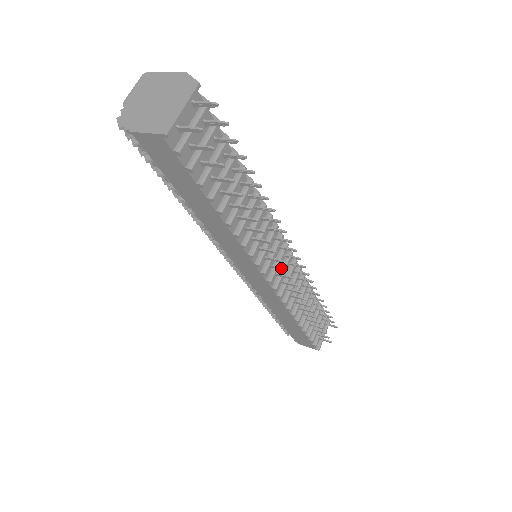
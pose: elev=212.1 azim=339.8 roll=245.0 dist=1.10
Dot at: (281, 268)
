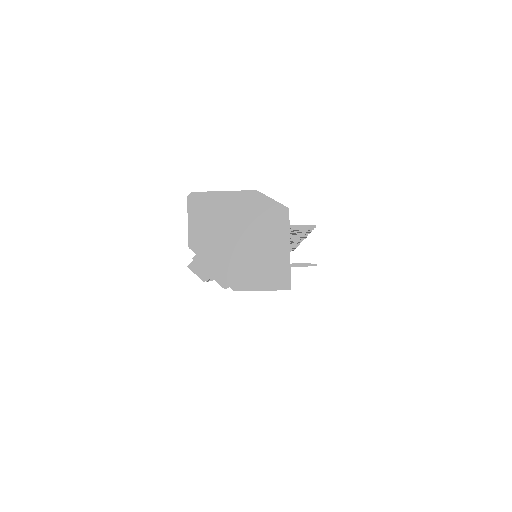
Dot at: occluded
